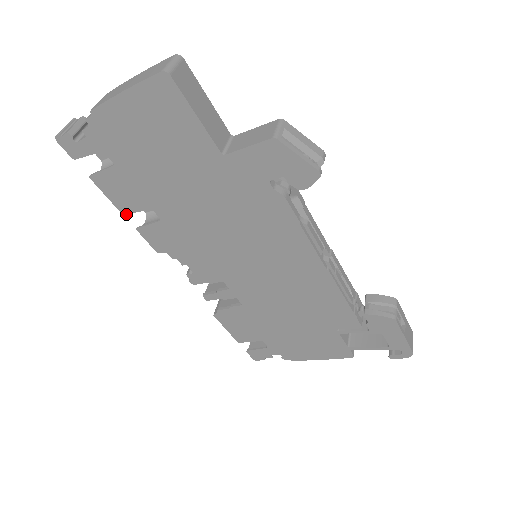
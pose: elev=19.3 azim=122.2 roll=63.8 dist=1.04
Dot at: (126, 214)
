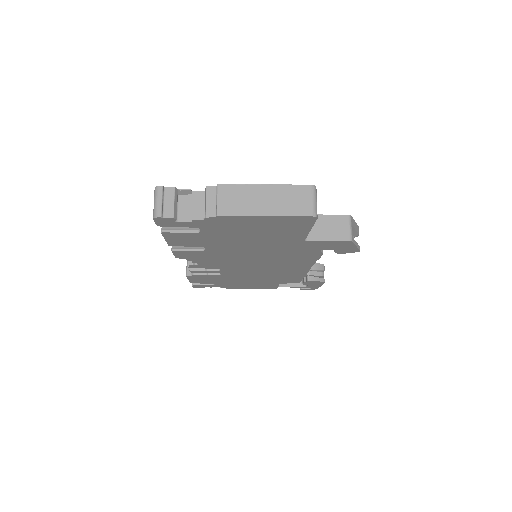
Dot at: occluded
